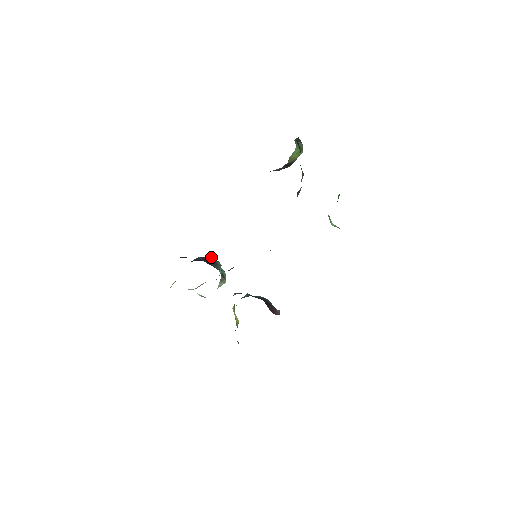
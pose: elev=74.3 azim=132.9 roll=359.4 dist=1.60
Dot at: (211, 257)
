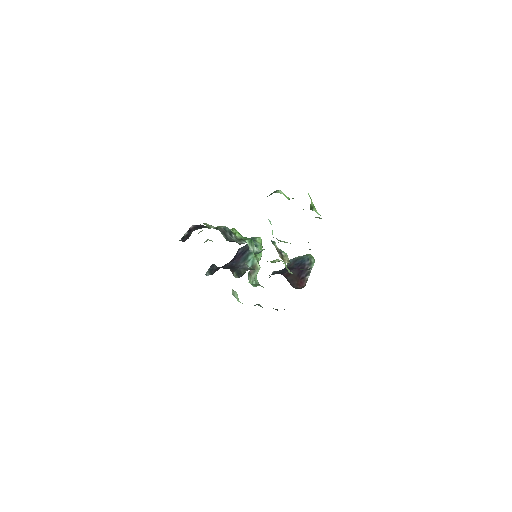
Dot at: occluded
